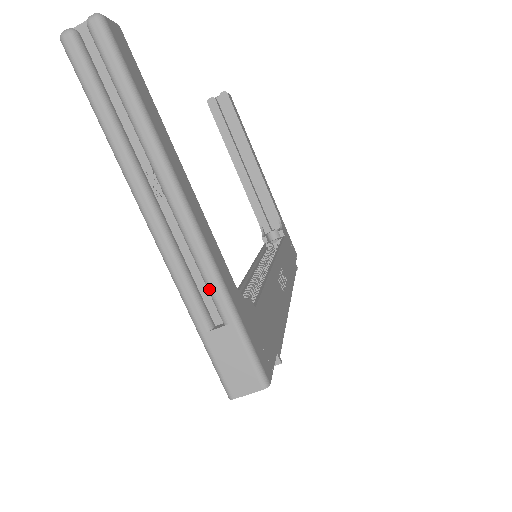
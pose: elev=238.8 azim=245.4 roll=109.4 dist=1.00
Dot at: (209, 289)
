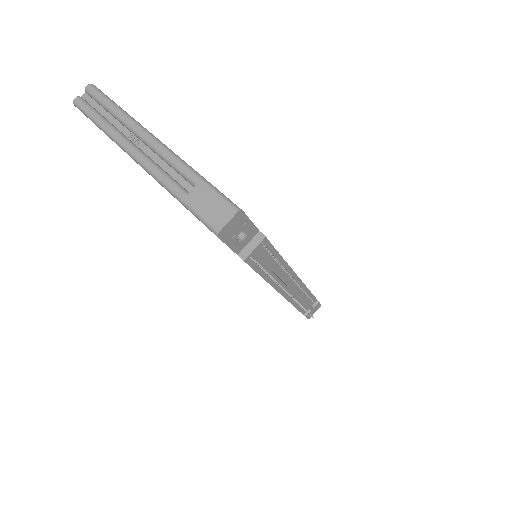
Dot at: (179, 171)
